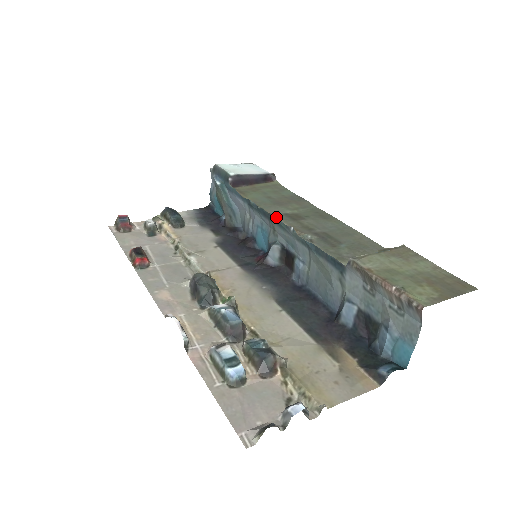
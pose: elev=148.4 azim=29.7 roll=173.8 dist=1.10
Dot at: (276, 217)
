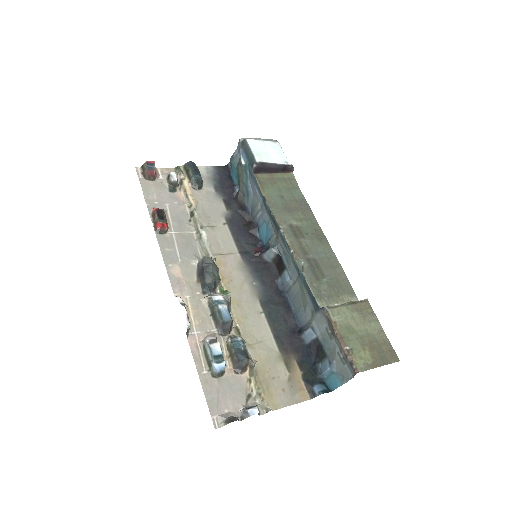
Dot at: (283, 232)
